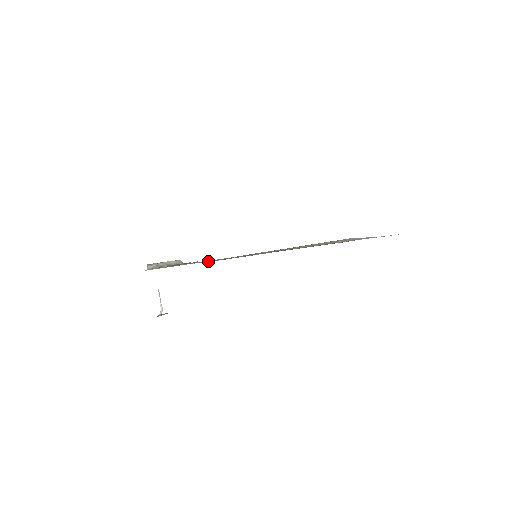
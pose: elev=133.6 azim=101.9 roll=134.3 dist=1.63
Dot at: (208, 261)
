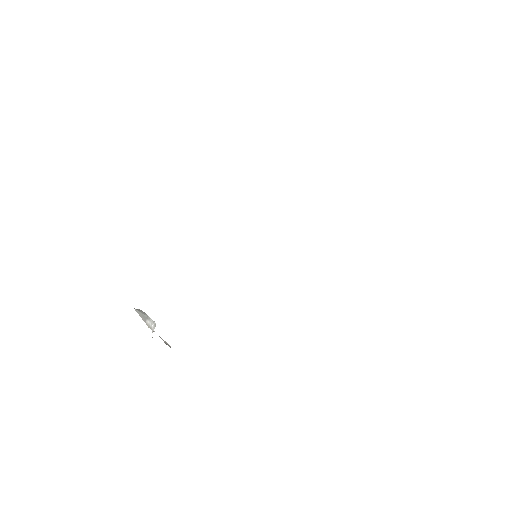
Dot at: occluded
